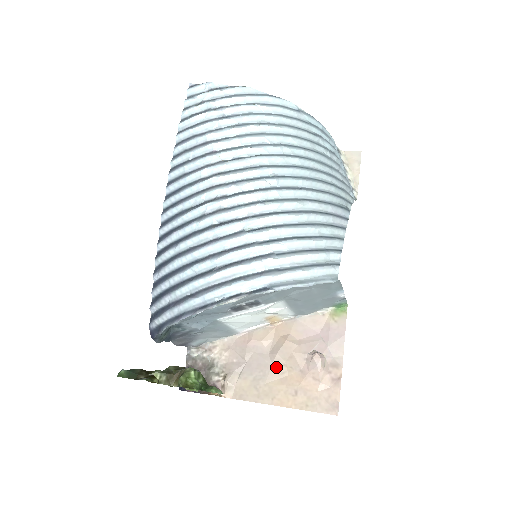
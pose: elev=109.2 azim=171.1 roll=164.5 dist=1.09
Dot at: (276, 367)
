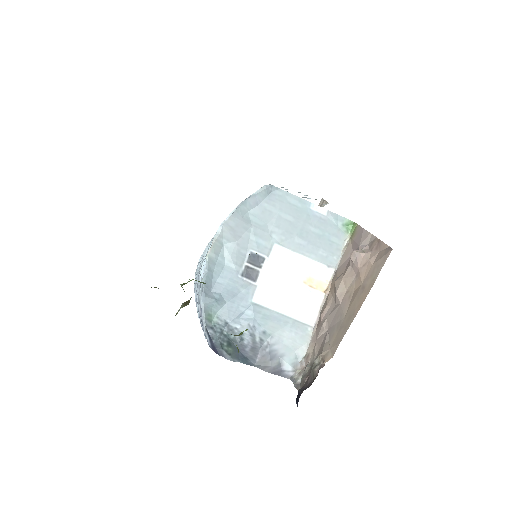
Dot at: (343, 301)
